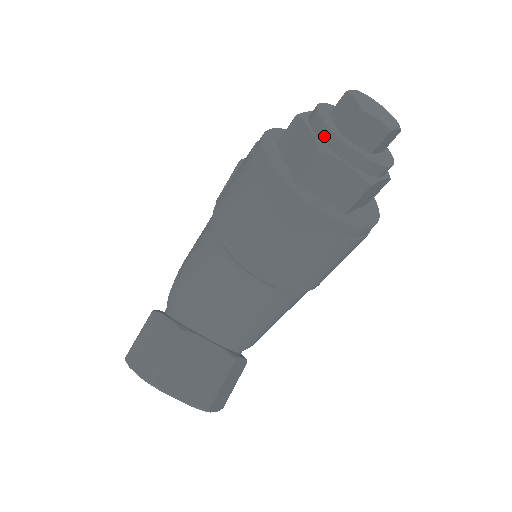
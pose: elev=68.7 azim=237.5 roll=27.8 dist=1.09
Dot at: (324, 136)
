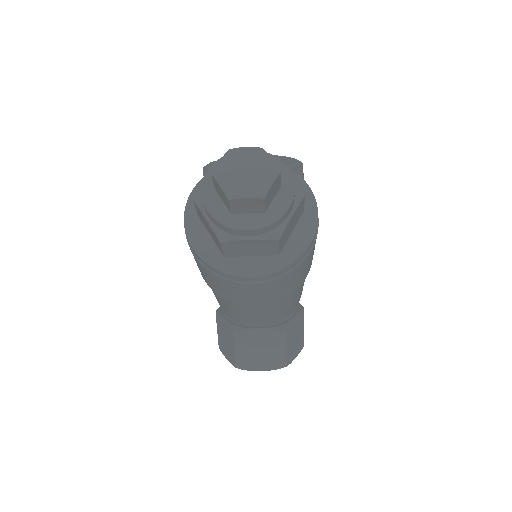
Dot at: (217, 225)
